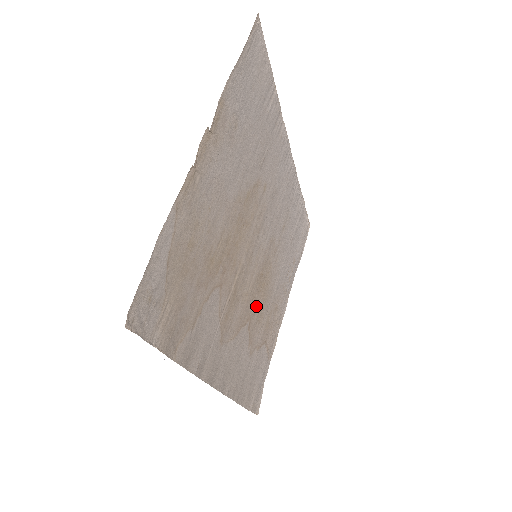
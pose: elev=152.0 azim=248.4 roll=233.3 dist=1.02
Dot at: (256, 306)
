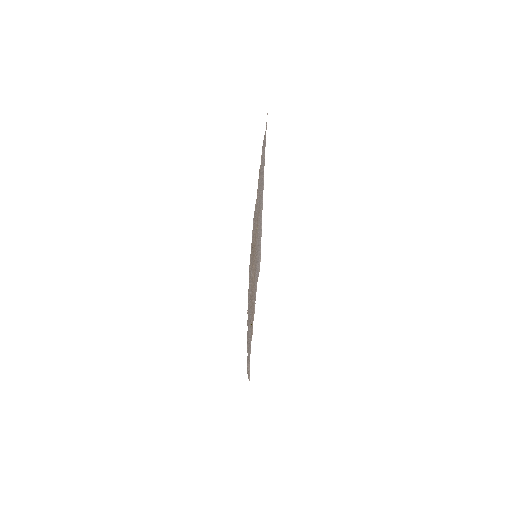
Dot at: occluded
